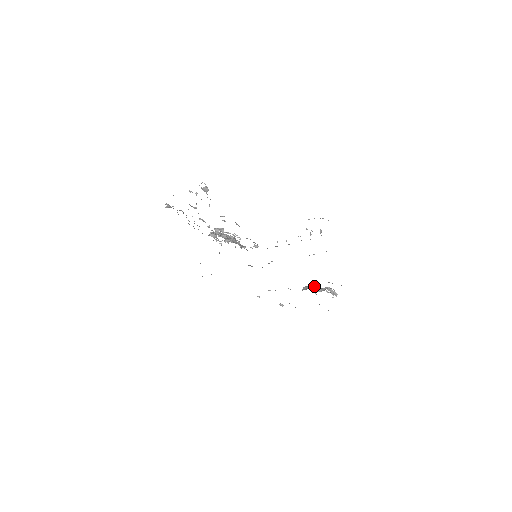
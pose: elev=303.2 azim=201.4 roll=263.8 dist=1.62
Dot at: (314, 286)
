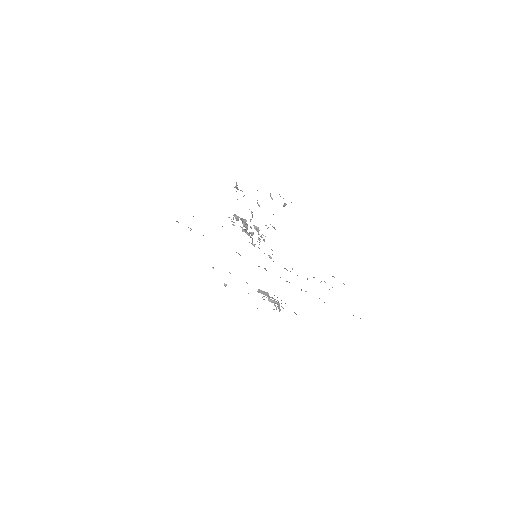
Dot at: (271, 297)
